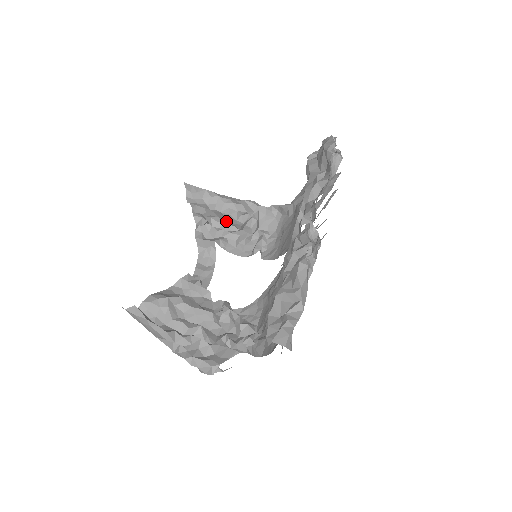
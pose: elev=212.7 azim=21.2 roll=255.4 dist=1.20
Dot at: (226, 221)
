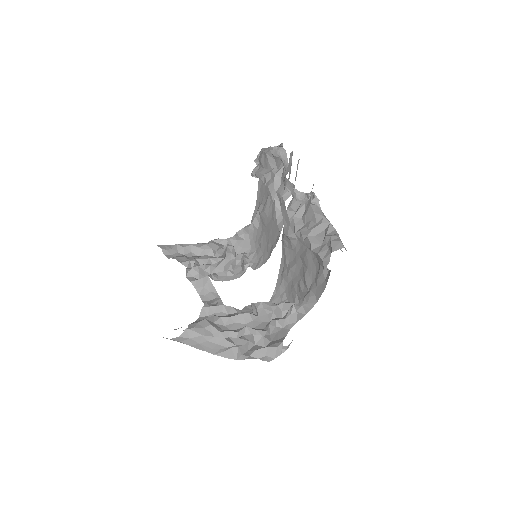
Dot at: occluded
